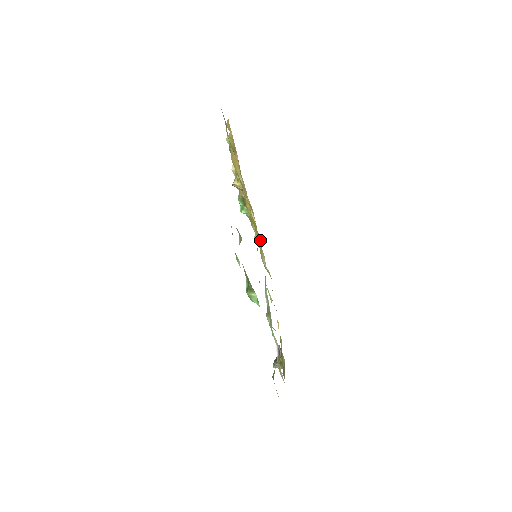
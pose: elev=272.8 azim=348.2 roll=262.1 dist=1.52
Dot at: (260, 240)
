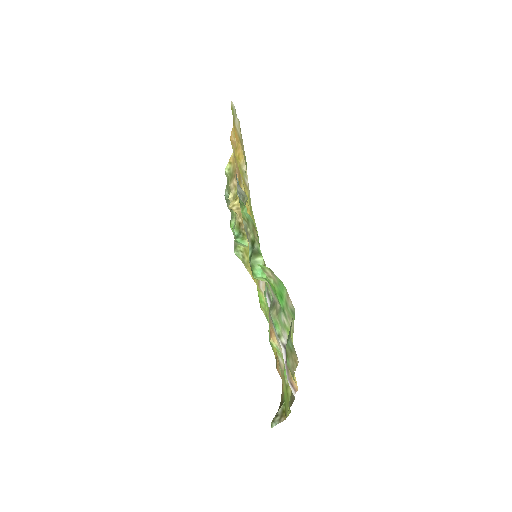
Dot at: (254, 281)
